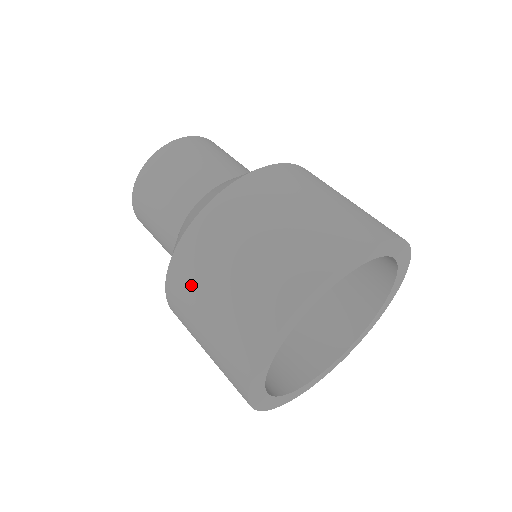
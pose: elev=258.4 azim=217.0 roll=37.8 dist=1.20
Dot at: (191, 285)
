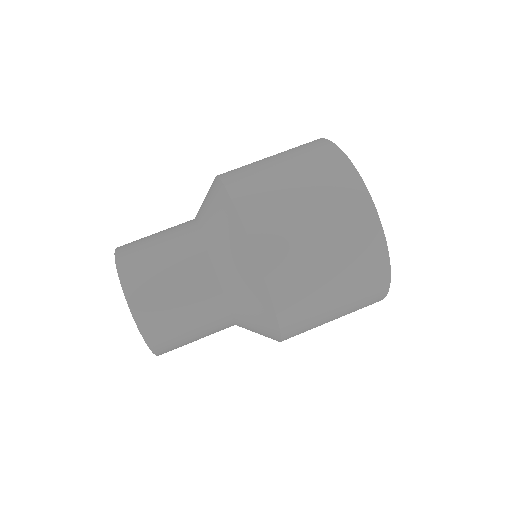
Dot at: (310, 318)
